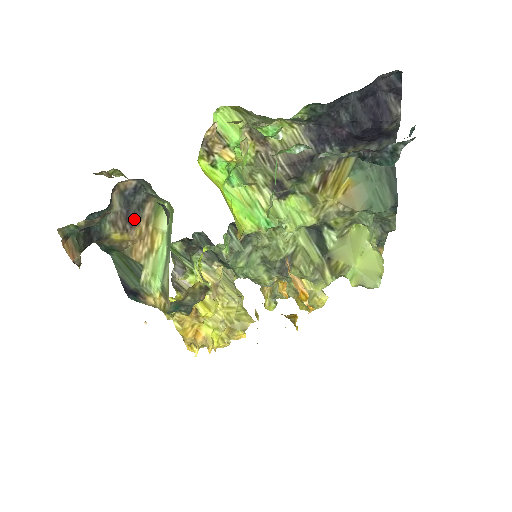
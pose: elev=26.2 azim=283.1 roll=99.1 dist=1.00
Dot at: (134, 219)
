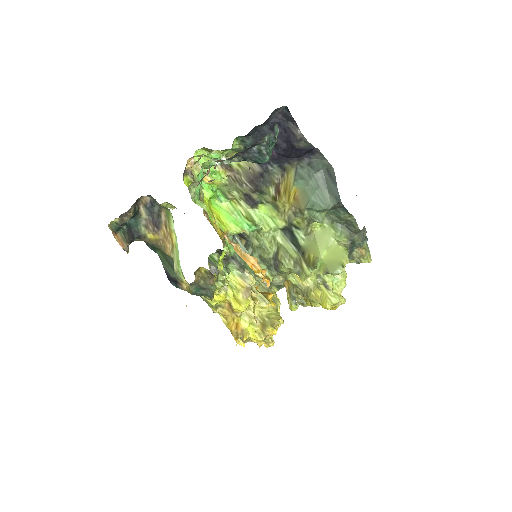
Dot at: (158, 224)
